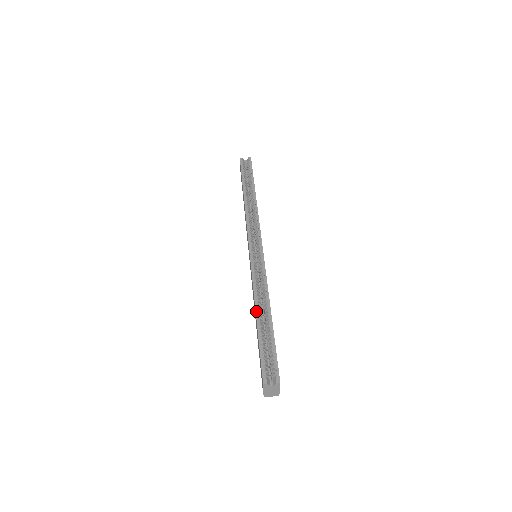
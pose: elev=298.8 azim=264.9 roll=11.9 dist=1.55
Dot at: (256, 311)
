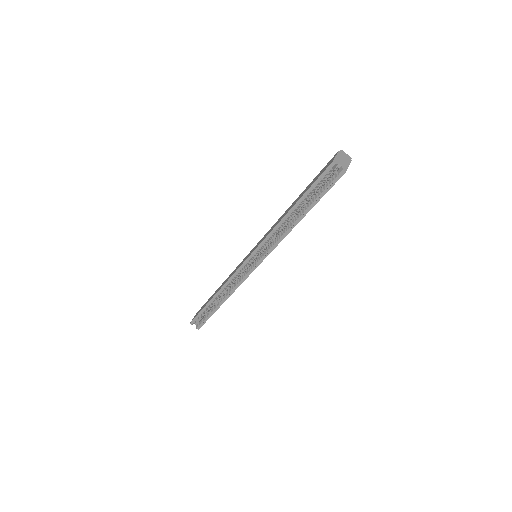
Dot at: (213, 297)
